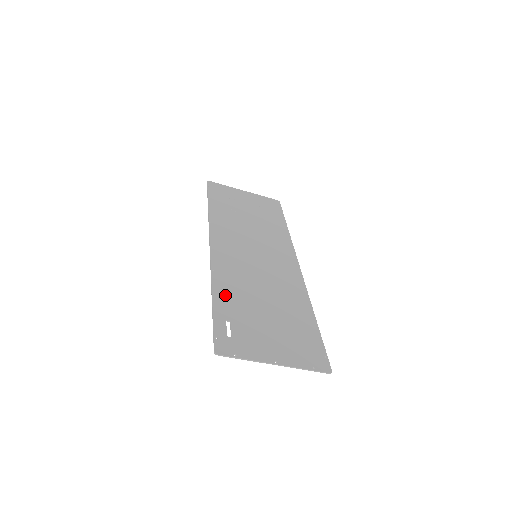
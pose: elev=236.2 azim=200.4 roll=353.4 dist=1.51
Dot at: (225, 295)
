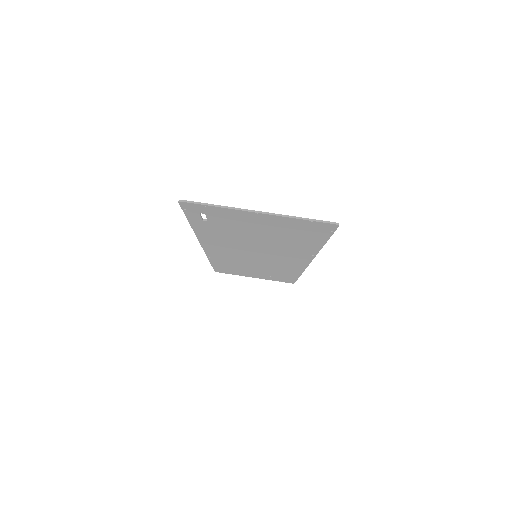
Dot at: (208, 230)
